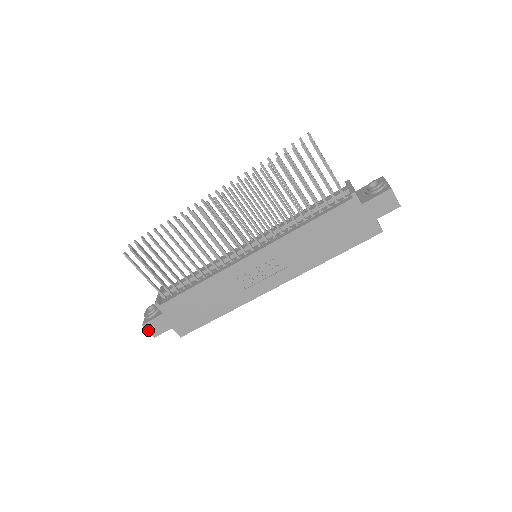
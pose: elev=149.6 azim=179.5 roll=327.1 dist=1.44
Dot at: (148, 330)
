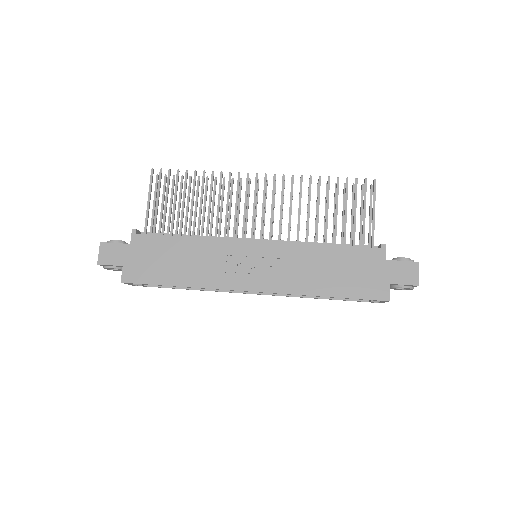
Dot at: (100, 252)
